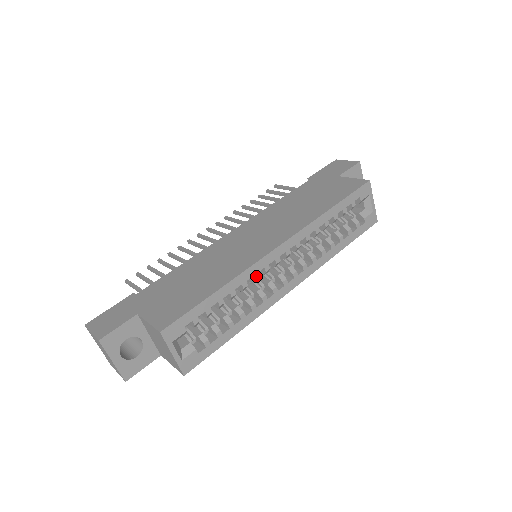
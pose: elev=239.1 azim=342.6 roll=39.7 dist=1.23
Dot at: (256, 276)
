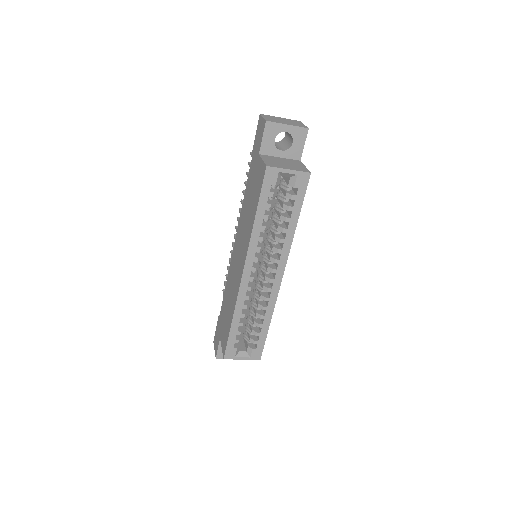
Dot at: (247, 298)
